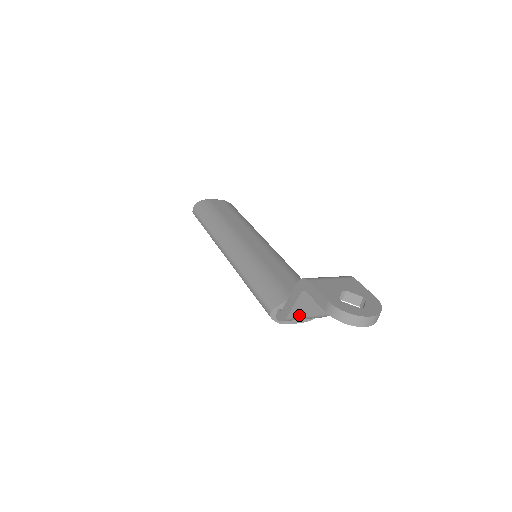
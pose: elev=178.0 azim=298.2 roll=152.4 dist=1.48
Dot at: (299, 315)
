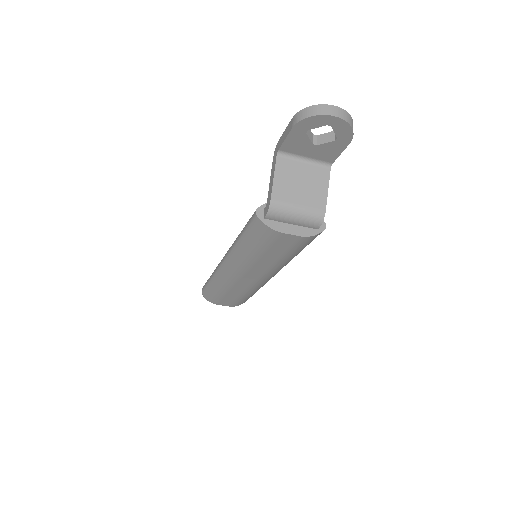
Dot at: (286, 199)
